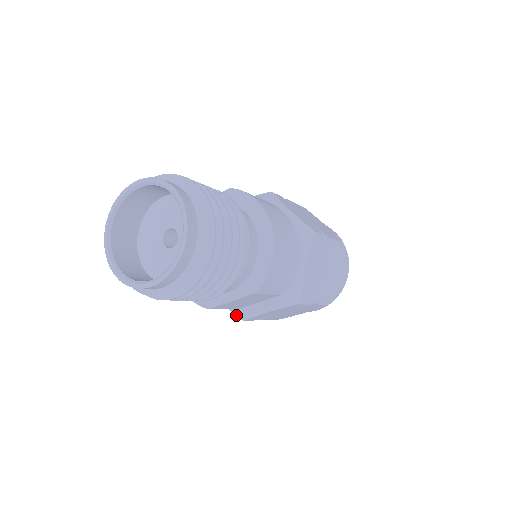
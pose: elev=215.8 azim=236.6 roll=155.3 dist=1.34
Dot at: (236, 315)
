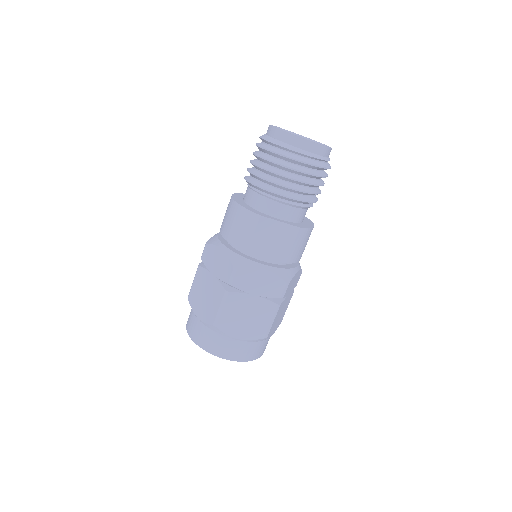
Dot at: (232, 263)
